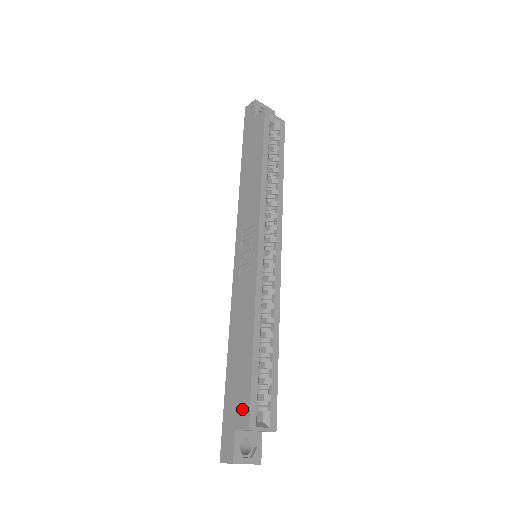
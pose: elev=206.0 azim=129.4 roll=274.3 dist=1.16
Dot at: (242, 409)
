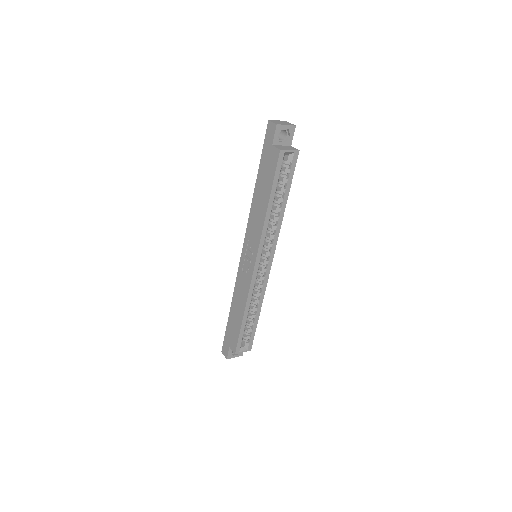
Dot at: (233, 342)
